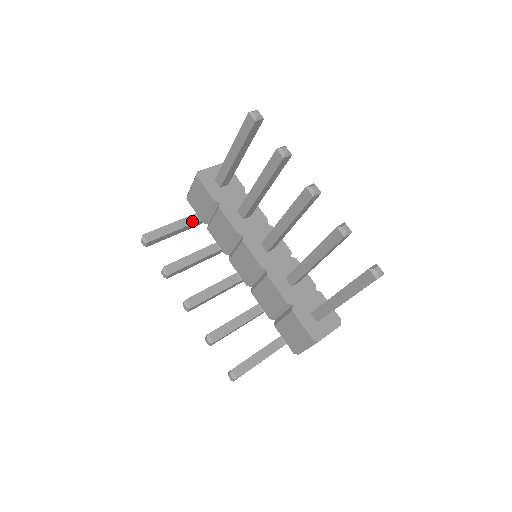
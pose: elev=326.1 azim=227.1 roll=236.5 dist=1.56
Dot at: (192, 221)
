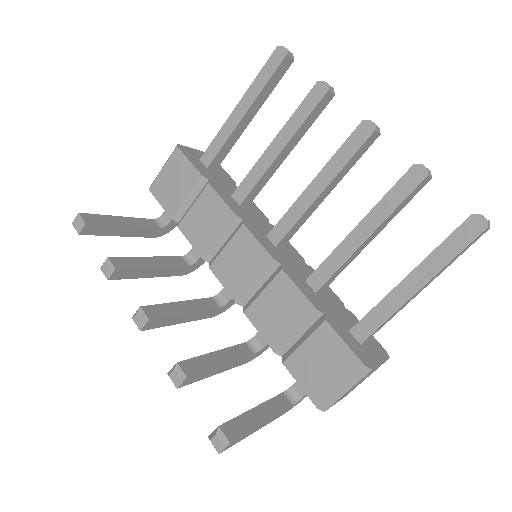
Dot at: (150, 225)
